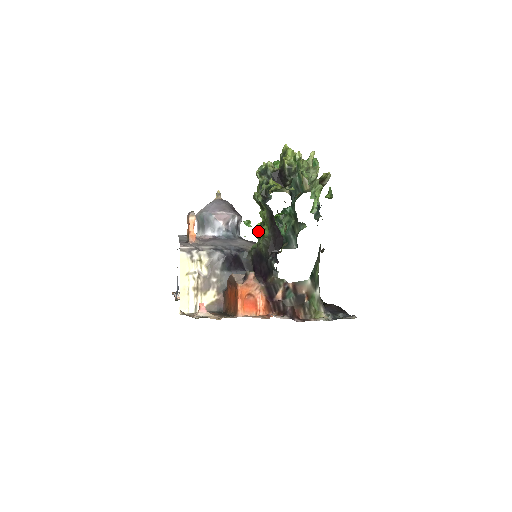
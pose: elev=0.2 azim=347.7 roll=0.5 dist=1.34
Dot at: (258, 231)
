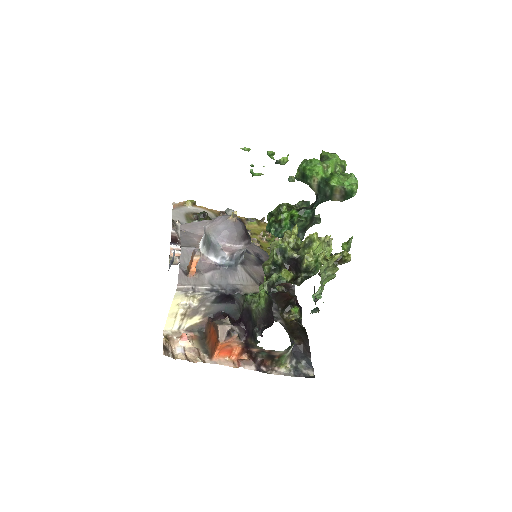
Dot at: (270, 215)
